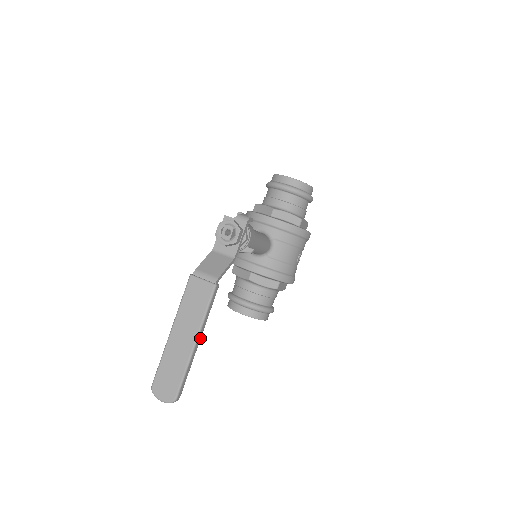
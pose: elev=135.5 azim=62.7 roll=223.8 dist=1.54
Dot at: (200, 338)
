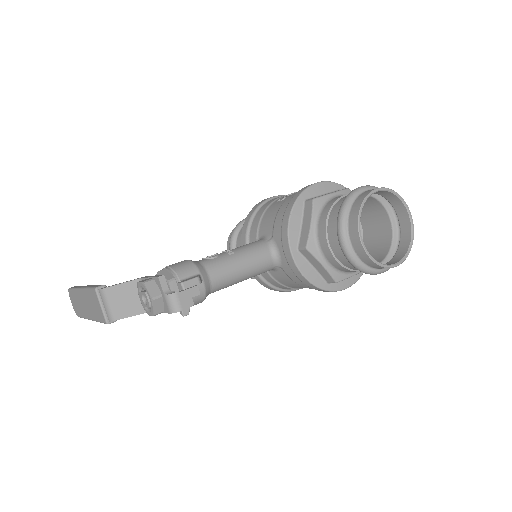
Dot at: occluded
